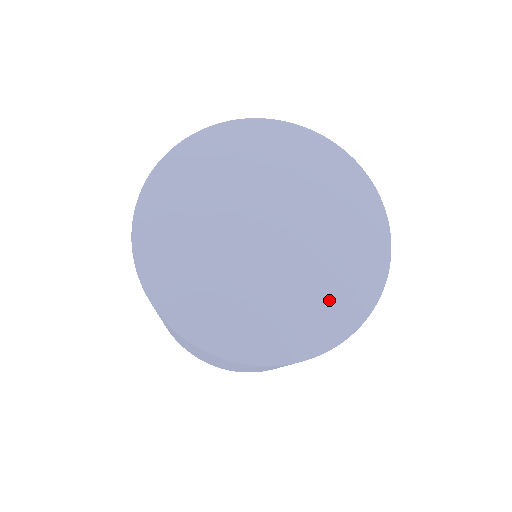
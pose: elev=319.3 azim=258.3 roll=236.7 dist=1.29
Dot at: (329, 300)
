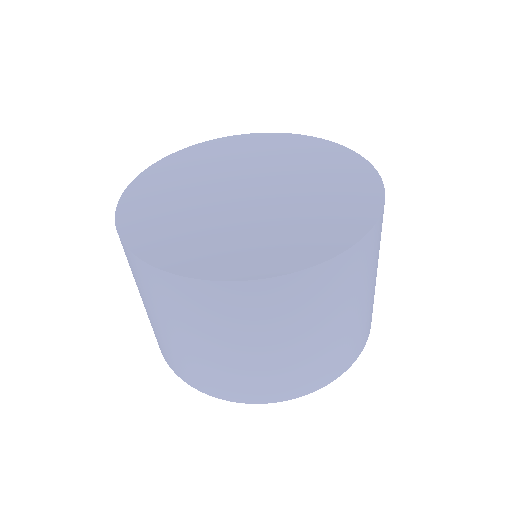
Dot at: (270, 245)
